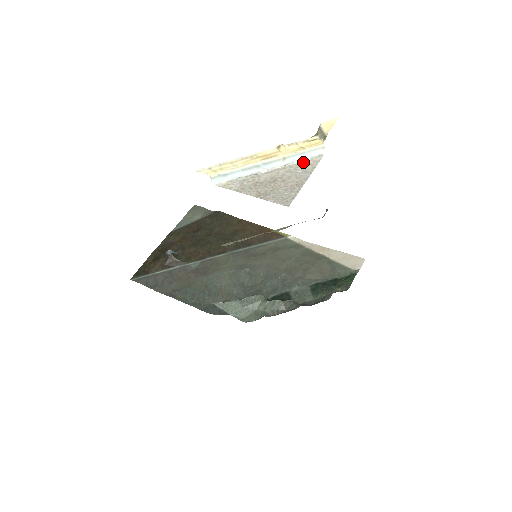
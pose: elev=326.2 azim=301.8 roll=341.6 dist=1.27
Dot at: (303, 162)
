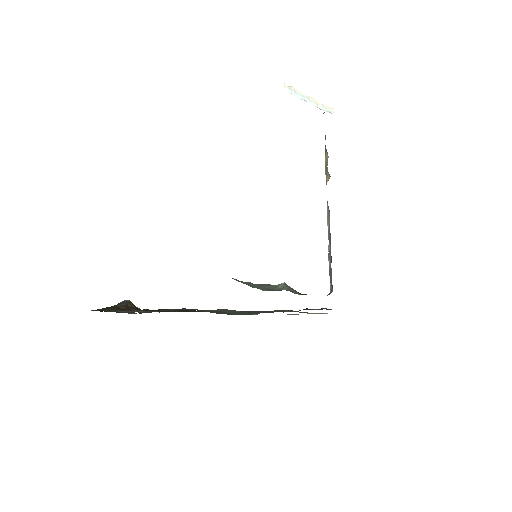
Dot at: occluded
